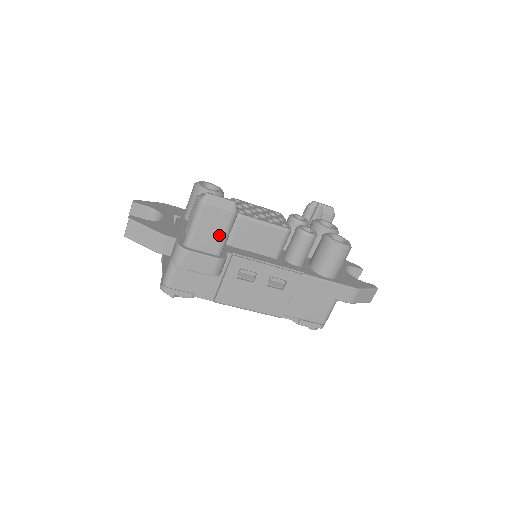
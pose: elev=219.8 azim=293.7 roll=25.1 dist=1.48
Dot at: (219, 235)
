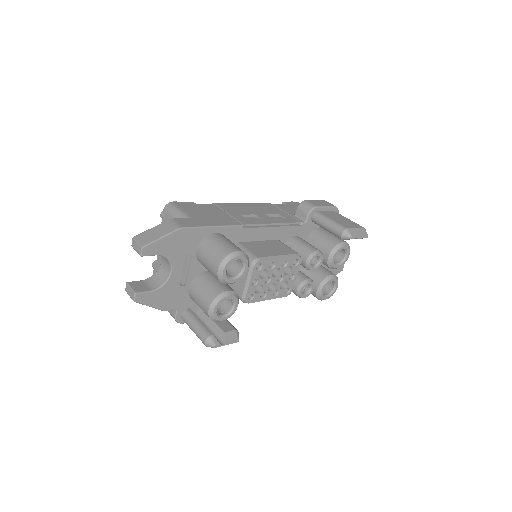
Dot at: occluded
